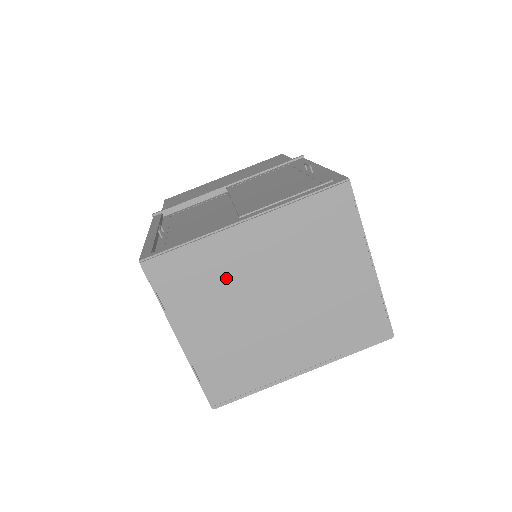
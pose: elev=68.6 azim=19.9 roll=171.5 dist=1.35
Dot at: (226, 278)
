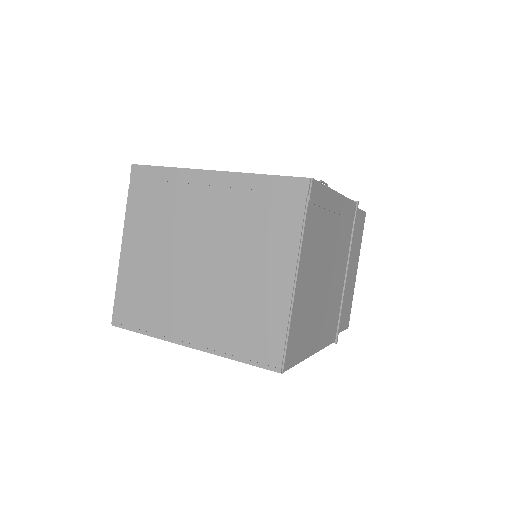
Dot at: (176, 213)
